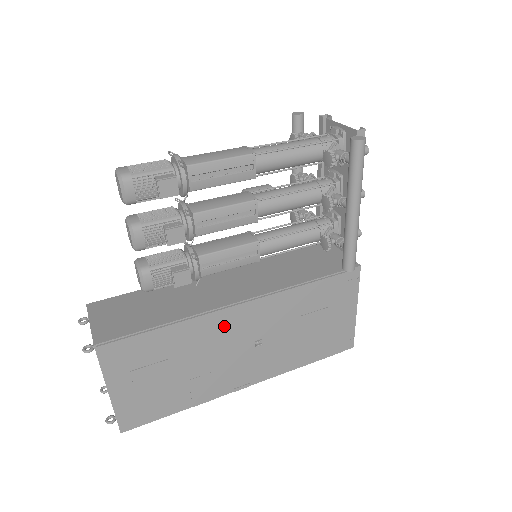
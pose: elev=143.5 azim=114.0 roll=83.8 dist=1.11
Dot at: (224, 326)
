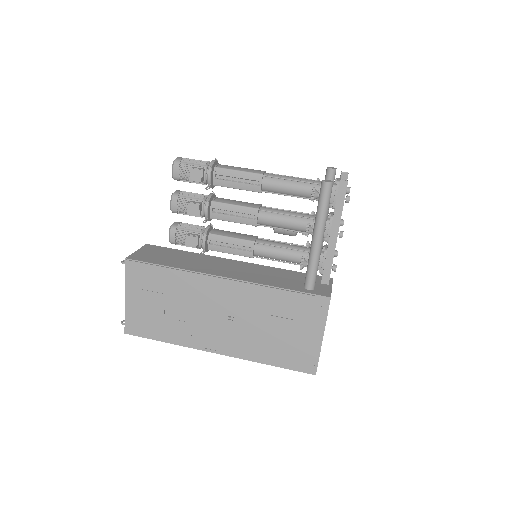
Dot at: (208, 290)
